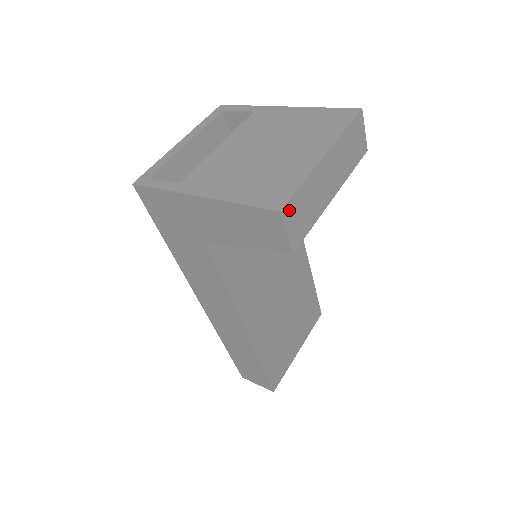
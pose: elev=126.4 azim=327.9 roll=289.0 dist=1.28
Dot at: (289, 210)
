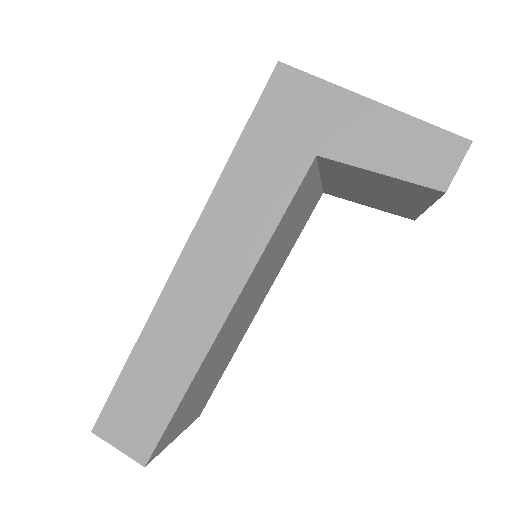
Dot at: occluded
